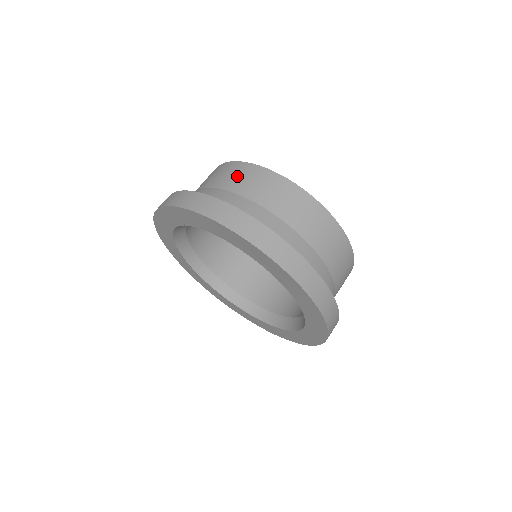
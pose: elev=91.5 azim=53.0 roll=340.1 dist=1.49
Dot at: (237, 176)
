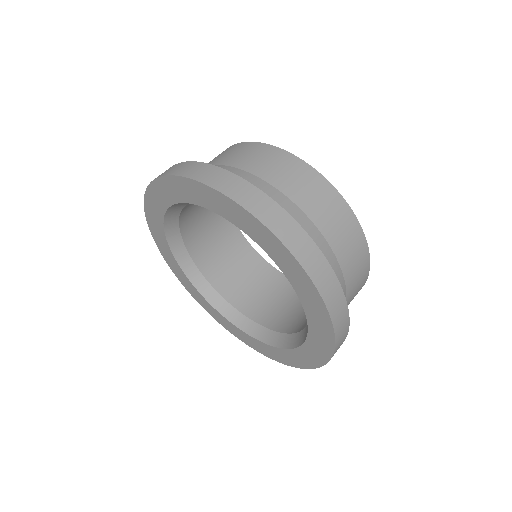
Dot at: (264, 159)
